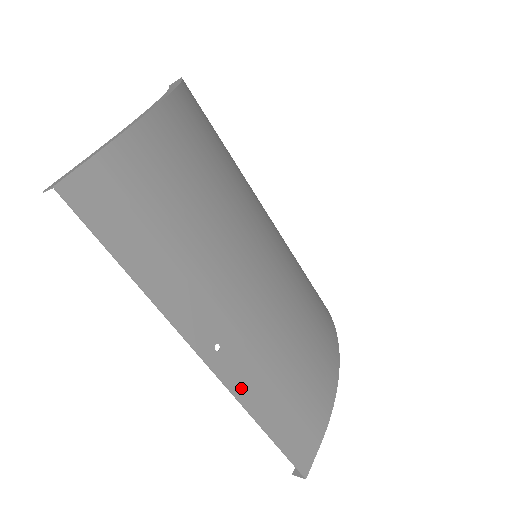
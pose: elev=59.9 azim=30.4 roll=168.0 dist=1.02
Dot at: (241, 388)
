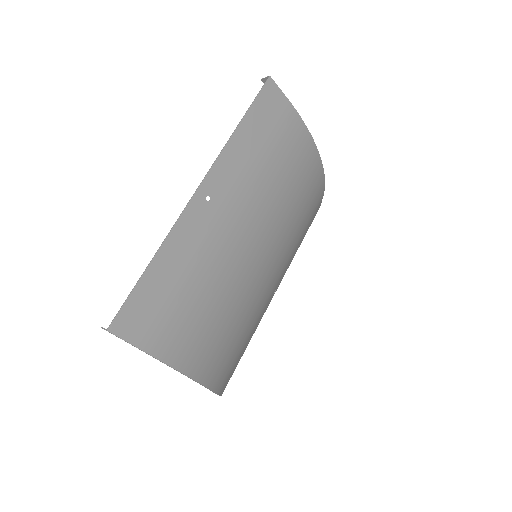
Dot at: (183, 227)
